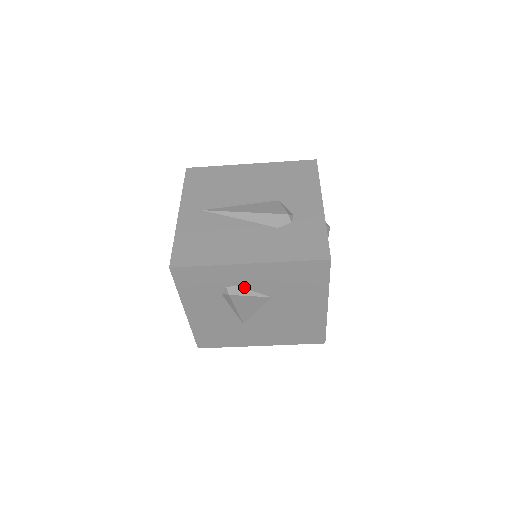
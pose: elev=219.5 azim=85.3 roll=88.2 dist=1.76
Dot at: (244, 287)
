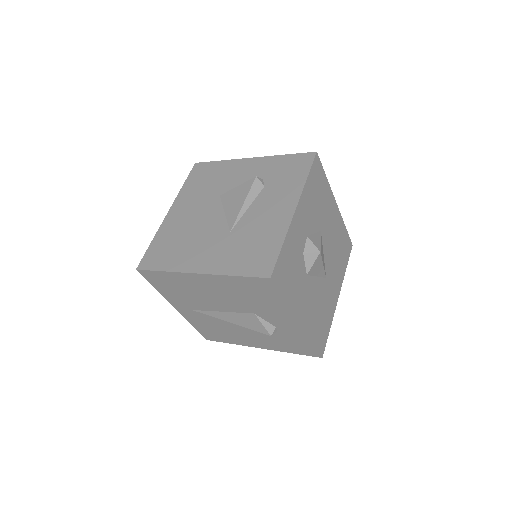
Dot at: occluded
